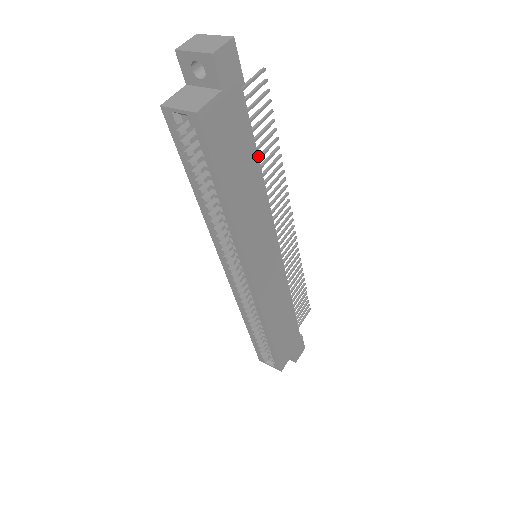
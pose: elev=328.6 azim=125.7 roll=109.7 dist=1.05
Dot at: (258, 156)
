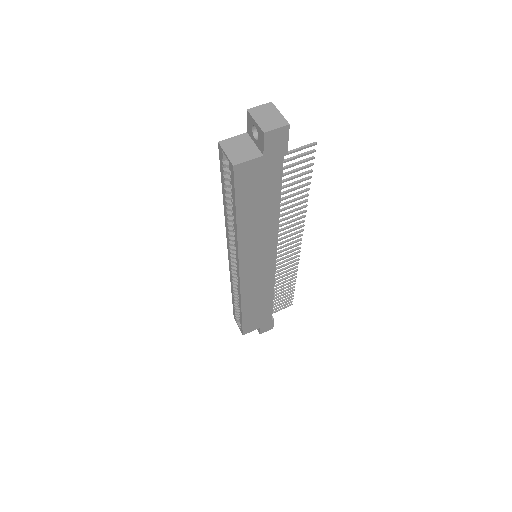
Dot at: (280, 200)
